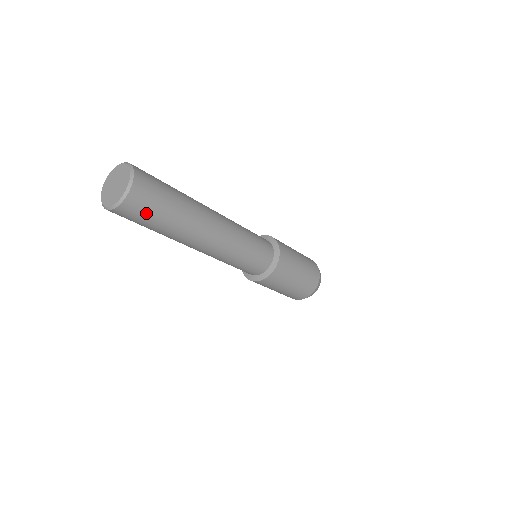
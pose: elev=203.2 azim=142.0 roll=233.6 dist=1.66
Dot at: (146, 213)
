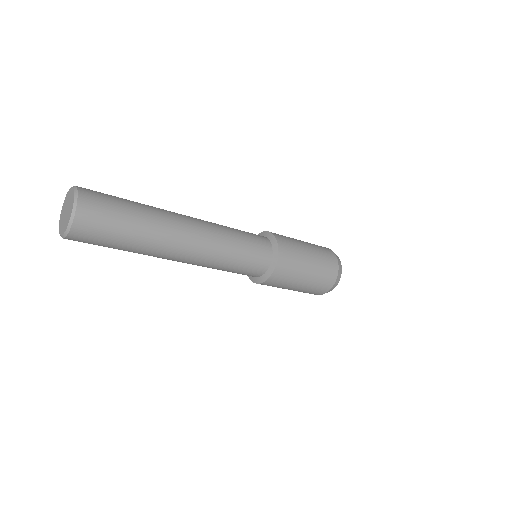
Dot at: (100, 238)
